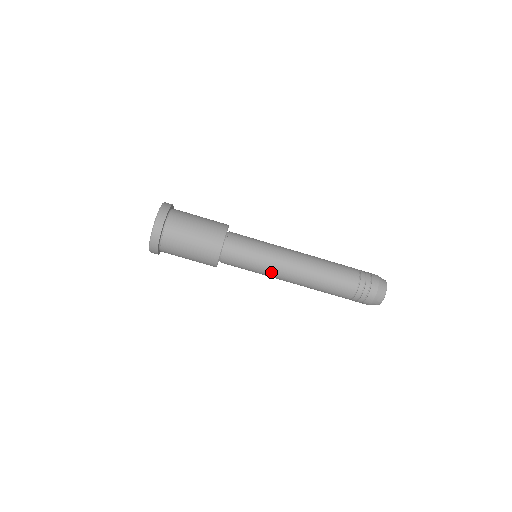
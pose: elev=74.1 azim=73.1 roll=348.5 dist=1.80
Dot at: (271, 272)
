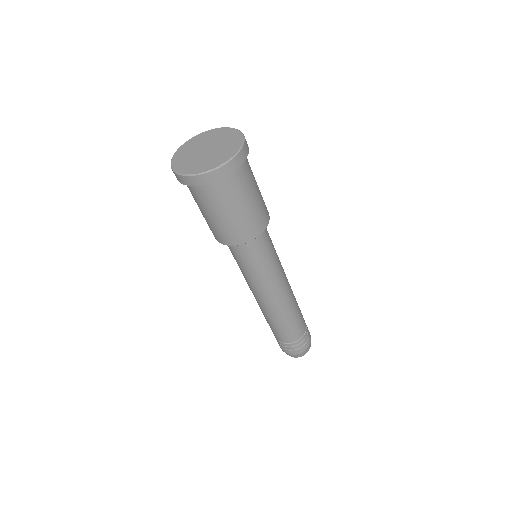
Dot at: (247, 281)
